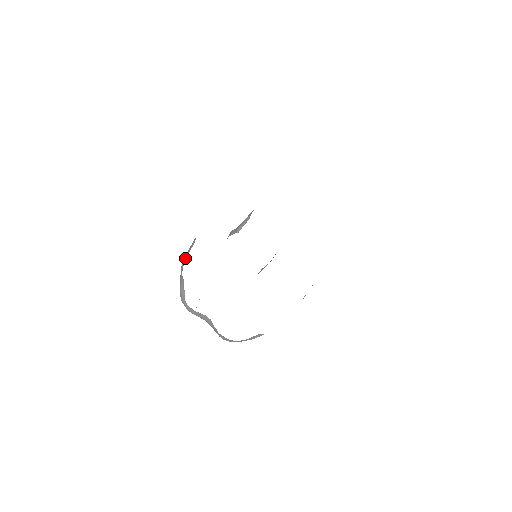
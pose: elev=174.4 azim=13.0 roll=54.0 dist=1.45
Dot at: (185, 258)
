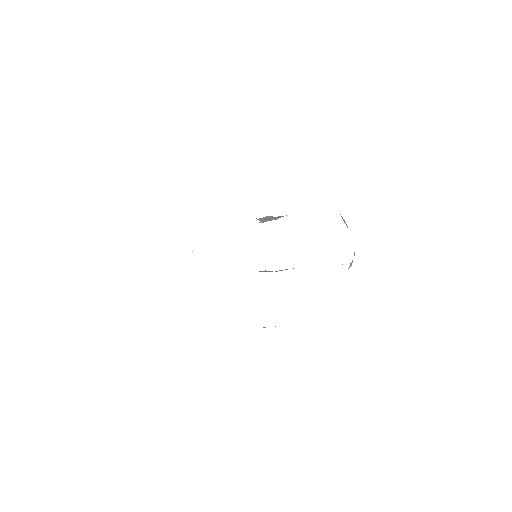
Dot at: occluded
